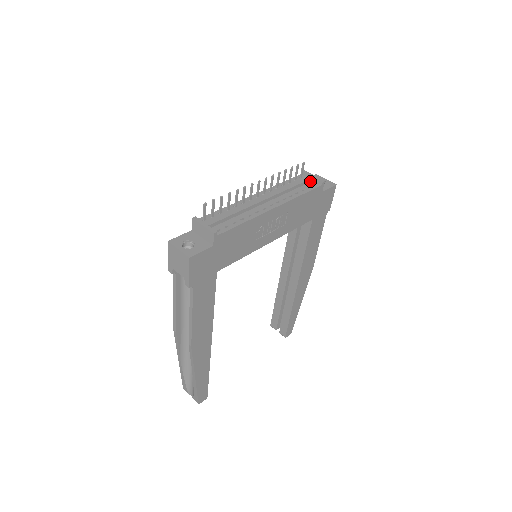
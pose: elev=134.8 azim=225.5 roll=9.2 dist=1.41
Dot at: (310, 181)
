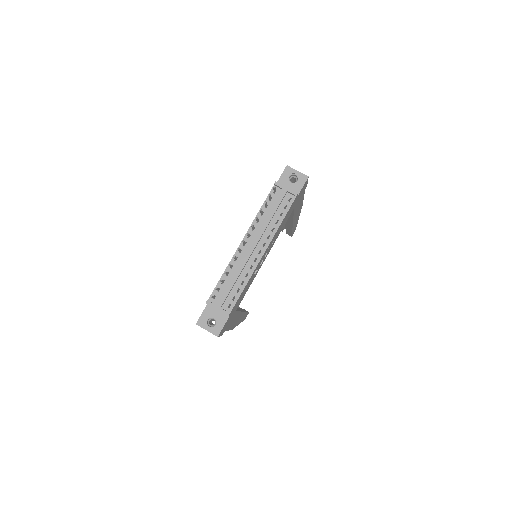
Dot at: (284, 196)
